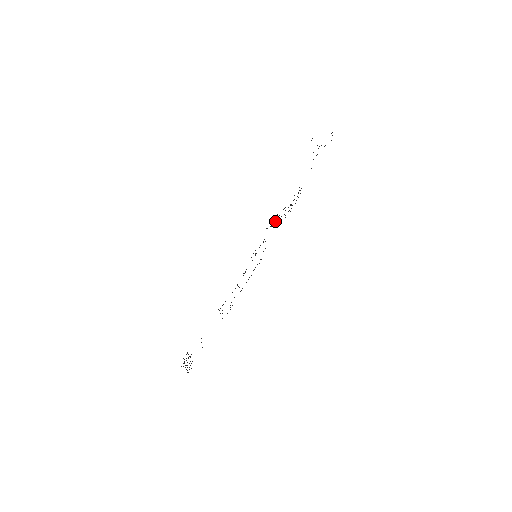
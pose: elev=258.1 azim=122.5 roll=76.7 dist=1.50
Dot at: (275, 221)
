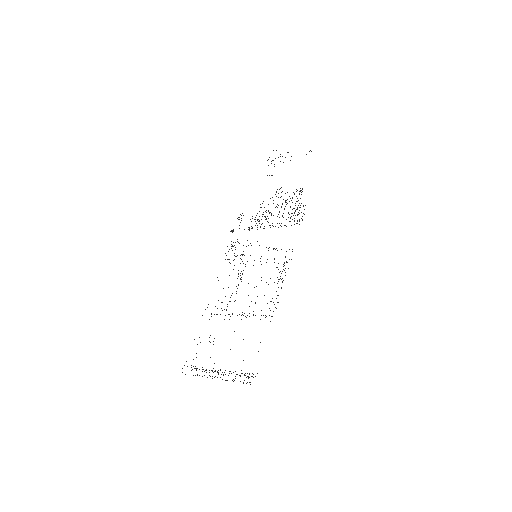
Dot at: occluded
